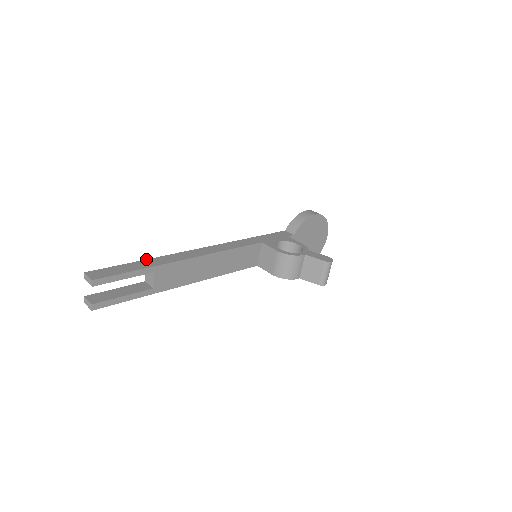
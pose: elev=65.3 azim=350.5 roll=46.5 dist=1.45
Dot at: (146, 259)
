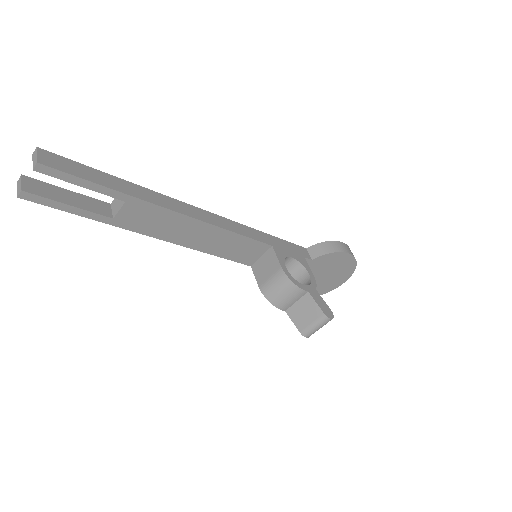
Dot at: occluded
